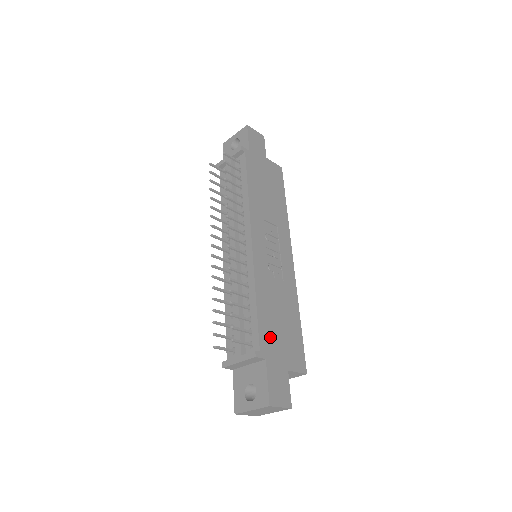
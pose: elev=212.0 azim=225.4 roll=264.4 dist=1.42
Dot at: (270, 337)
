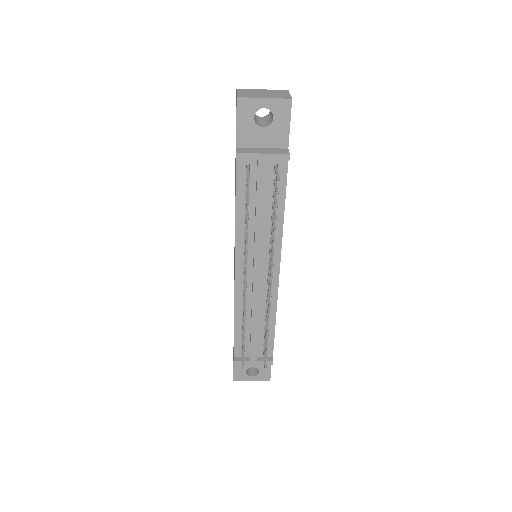
Dot at: occluded
